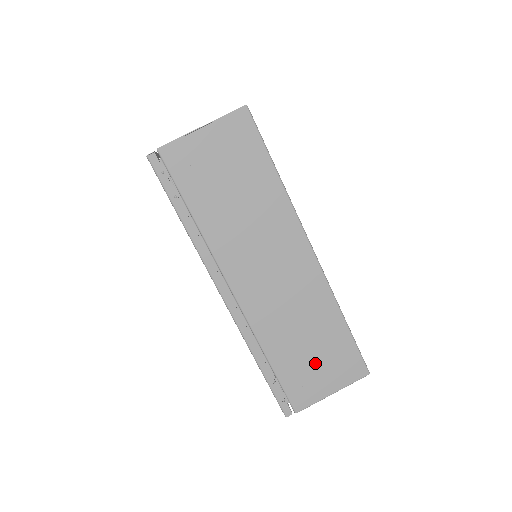
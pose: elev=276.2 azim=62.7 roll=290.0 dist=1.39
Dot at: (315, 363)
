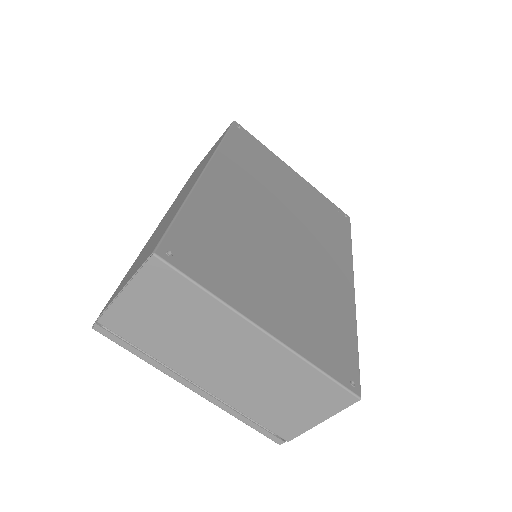
Dot at: occluded
